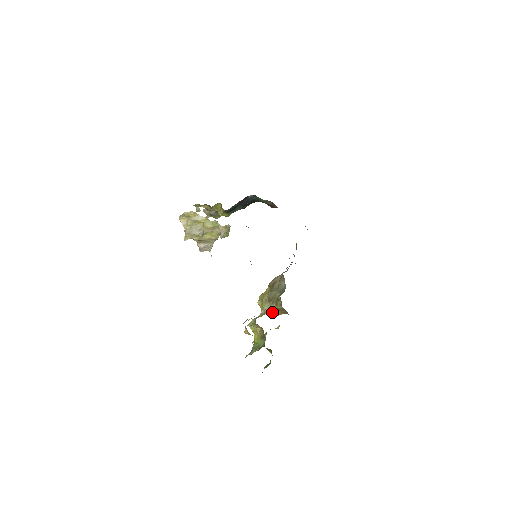
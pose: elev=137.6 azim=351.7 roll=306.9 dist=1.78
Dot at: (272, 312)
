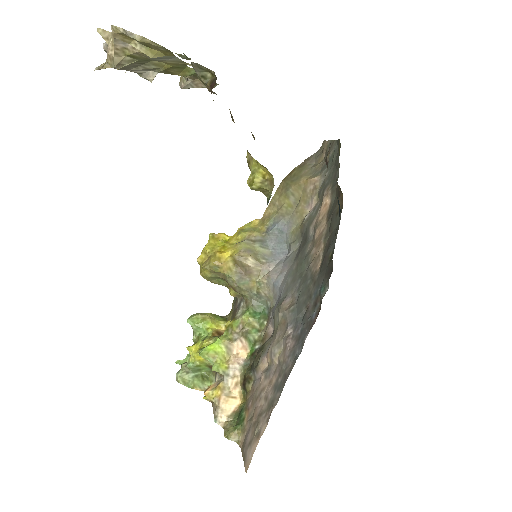
Dot at: (216, 283)
